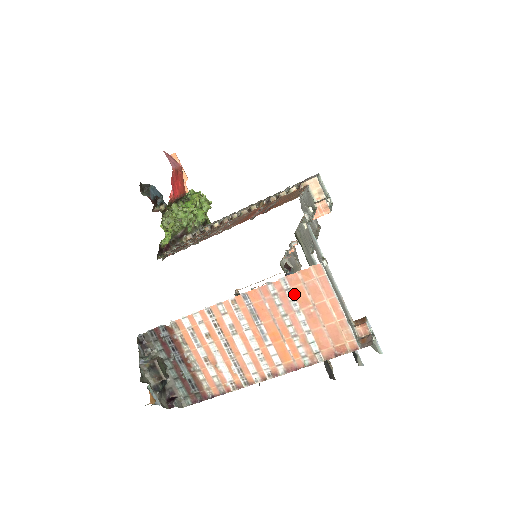
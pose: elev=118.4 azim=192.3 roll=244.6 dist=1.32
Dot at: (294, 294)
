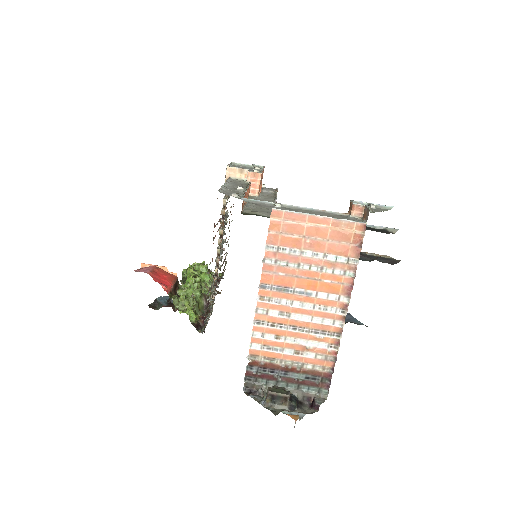
Dot at: (285, 247)
